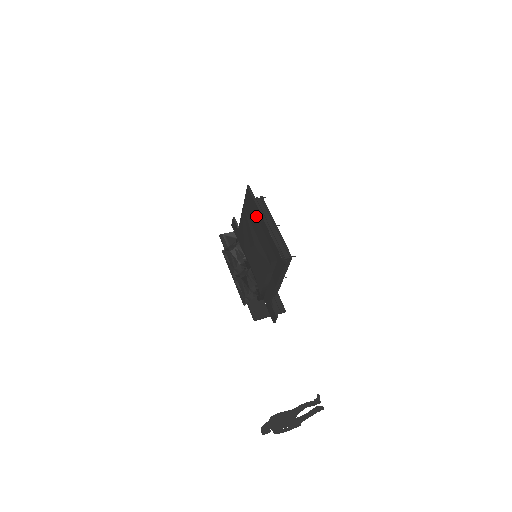
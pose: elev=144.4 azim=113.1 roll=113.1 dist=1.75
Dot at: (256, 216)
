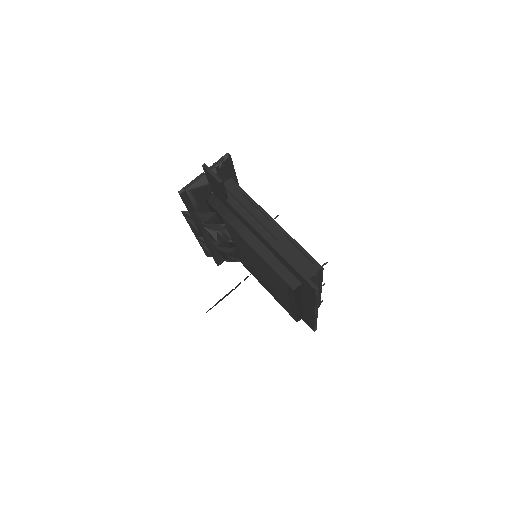
Dot at: (302, 295)
